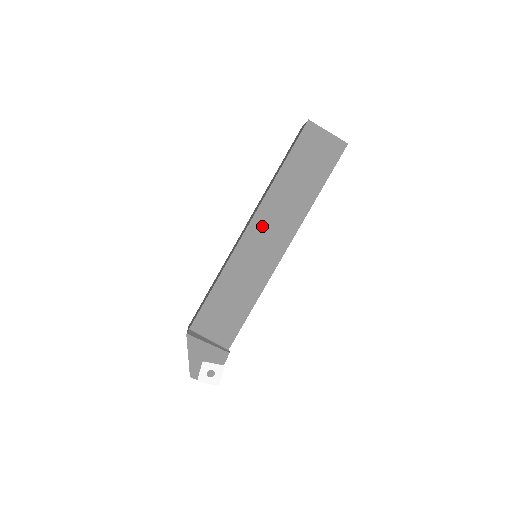
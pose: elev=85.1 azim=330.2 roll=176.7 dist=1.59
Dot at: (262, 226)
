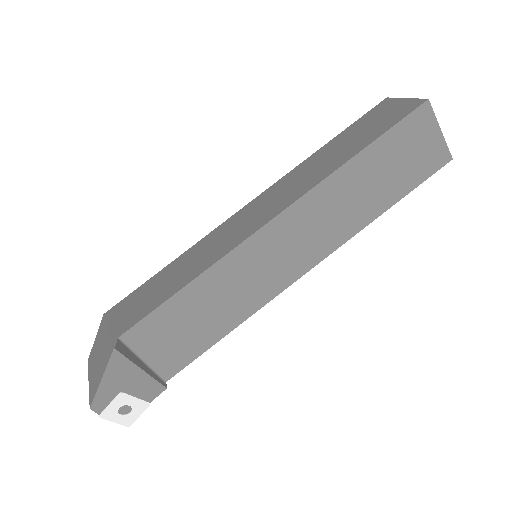
Dot at: (295, 224)
